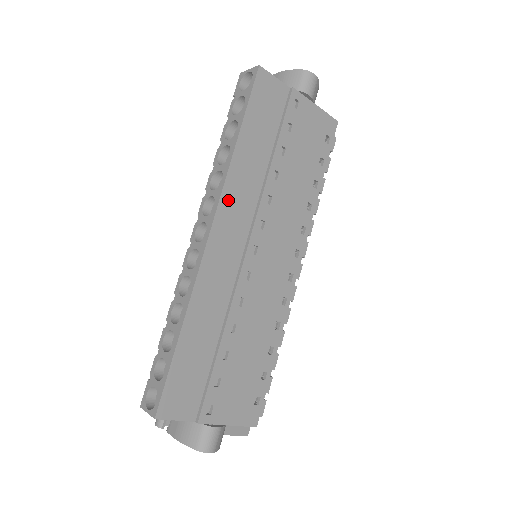
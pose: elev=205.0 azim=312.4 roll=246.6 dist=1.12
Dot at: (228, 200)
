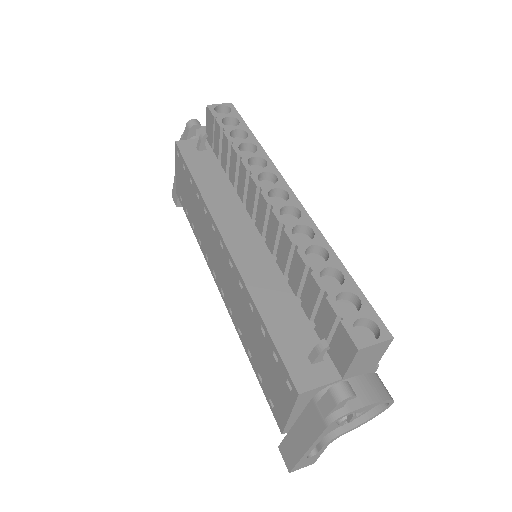
Dot at: occluded
